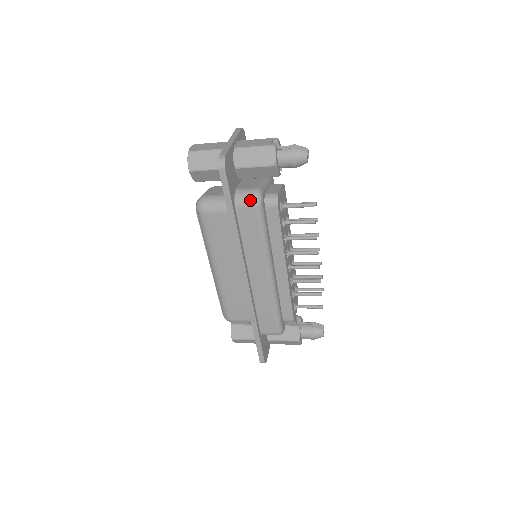
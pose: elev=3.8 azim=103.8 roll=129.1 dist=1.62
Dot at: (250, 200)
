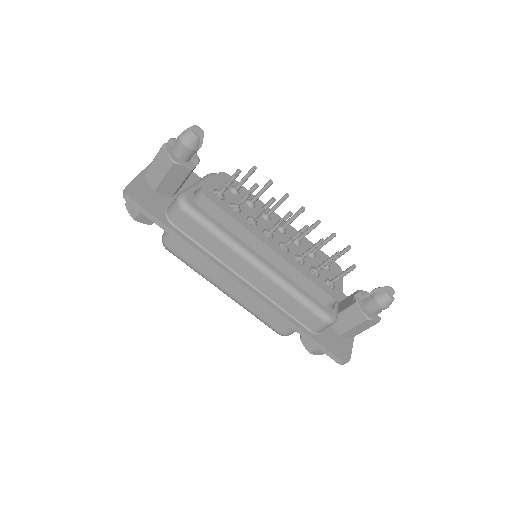
Dot at: (176, 209)
